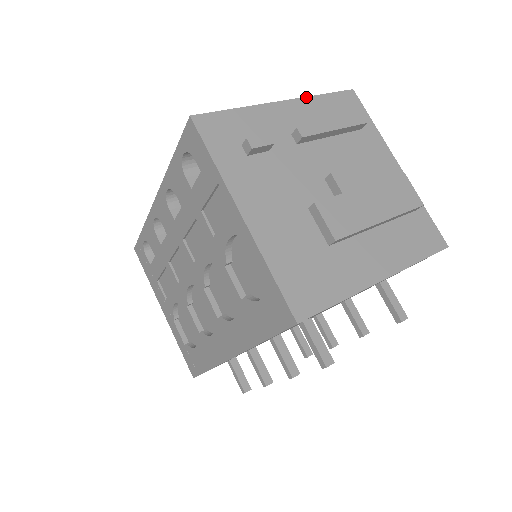
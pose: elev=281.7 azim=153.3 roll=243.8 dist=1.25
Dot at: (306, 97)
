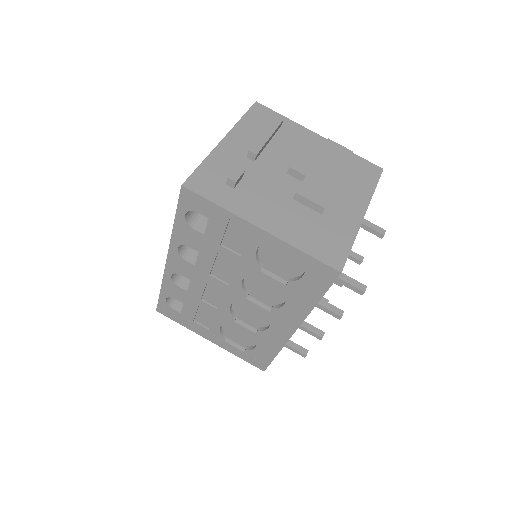
Dot at: (234, 126)
